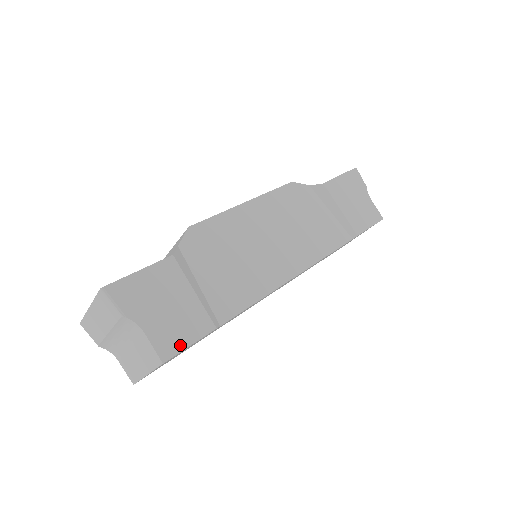
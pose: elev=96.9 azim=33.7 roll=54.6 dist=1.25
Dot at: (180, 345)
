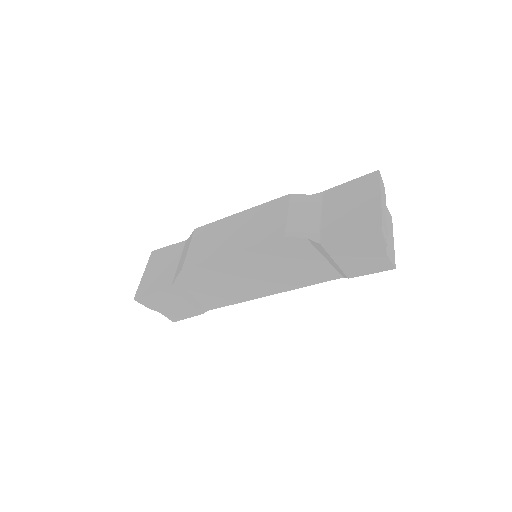
Dot at: (182, 318)
